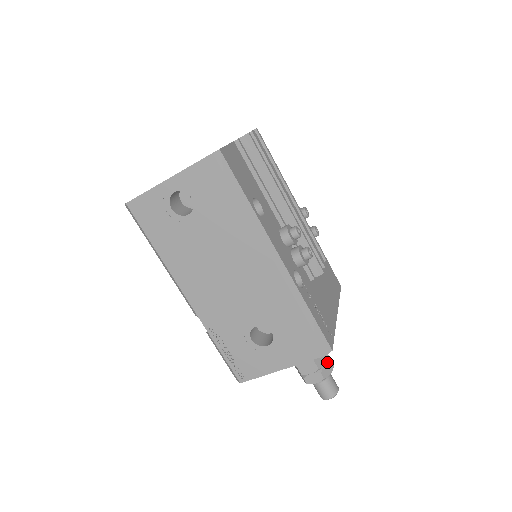
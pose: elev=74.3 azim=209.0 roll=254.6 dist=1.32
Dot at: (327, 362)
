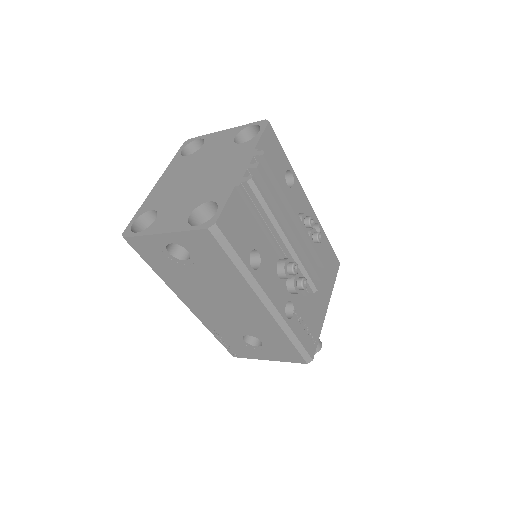
Dot at: occluded
